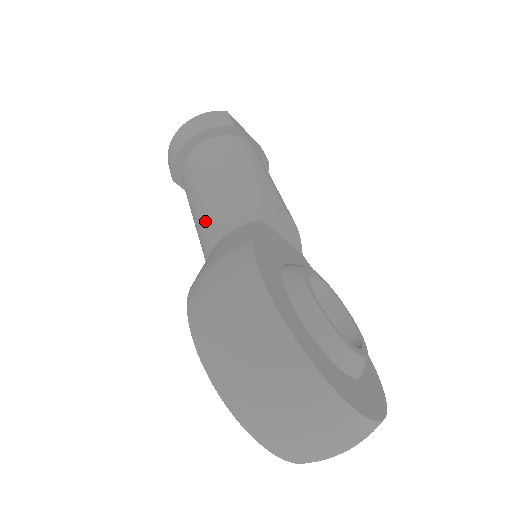
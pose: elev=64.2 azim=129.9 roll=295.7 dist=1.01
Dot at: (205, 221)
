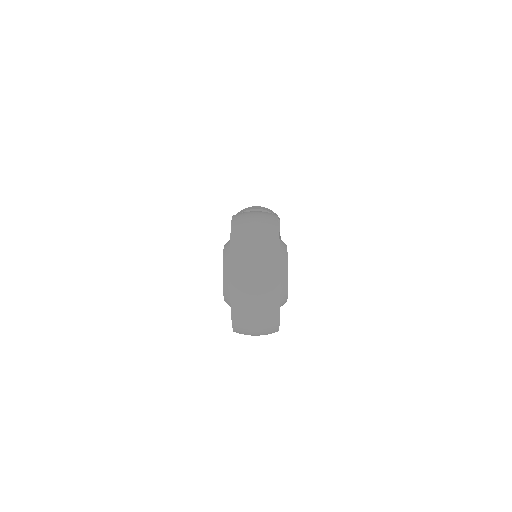
Dot at: occluded
